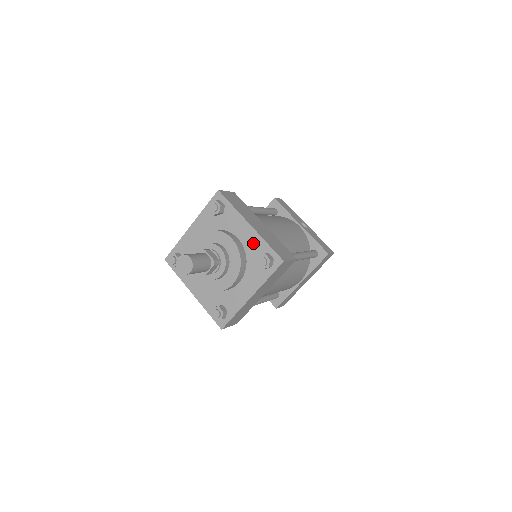
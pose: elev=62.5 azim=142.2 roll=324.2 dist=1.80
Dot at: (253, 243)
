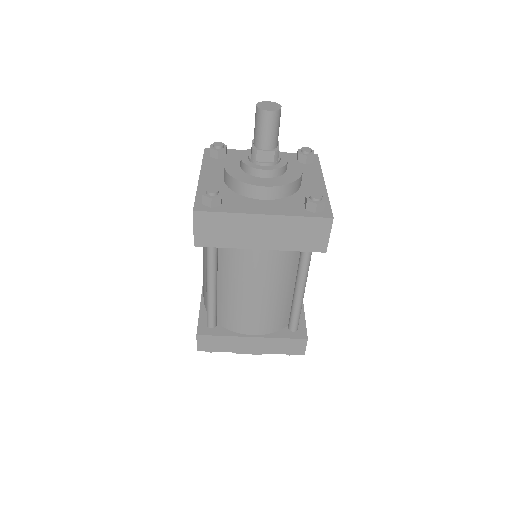
Dot at: (314, 191)
